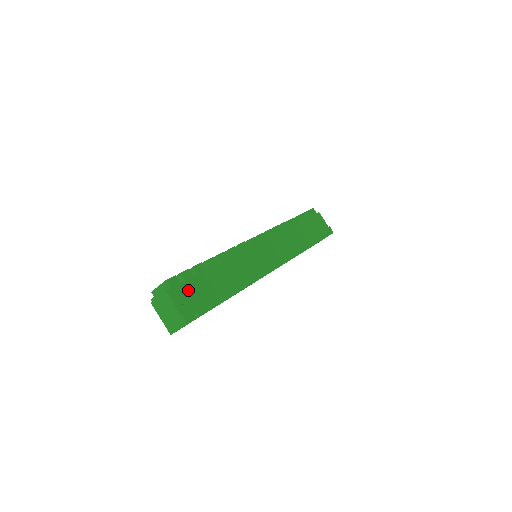
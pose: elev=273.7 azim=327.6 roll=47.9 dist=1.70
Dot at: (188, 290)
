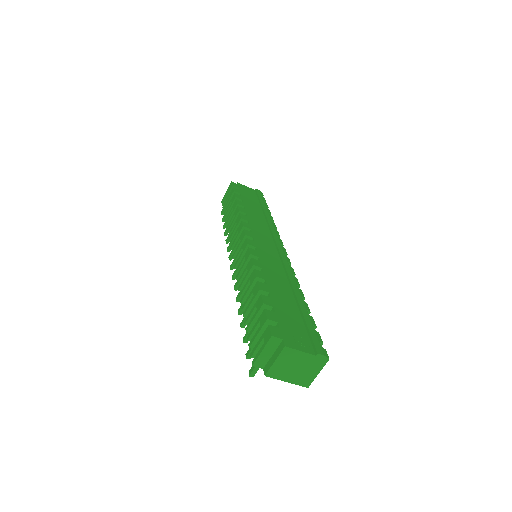
Dot at: (289, 329)
